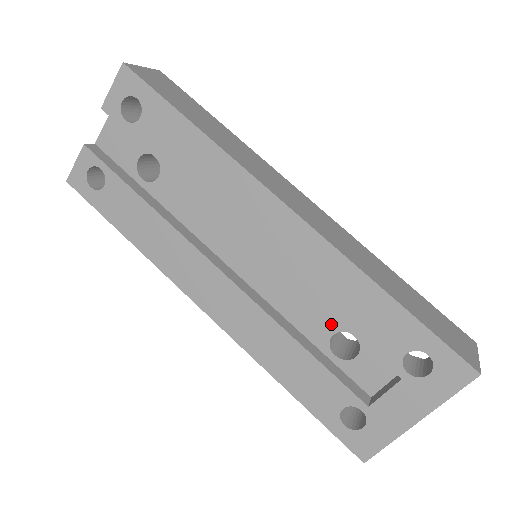
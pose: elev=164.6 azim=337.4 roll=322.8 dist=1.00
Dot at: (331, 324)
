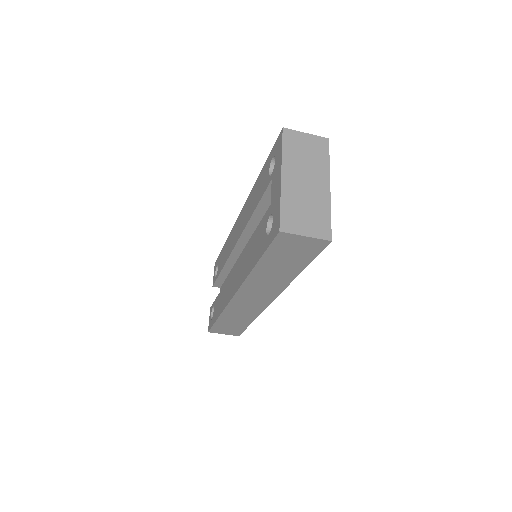
Dot at: occluded
